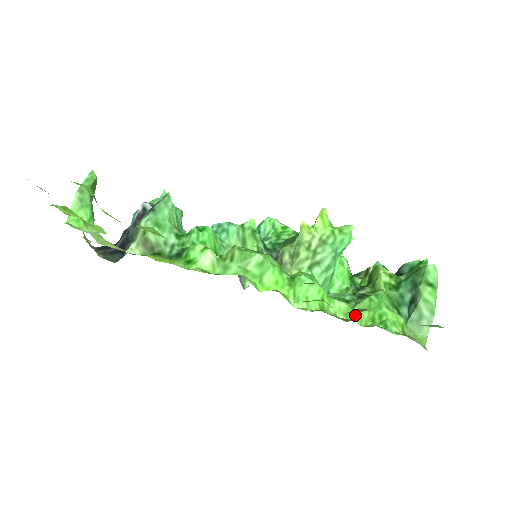
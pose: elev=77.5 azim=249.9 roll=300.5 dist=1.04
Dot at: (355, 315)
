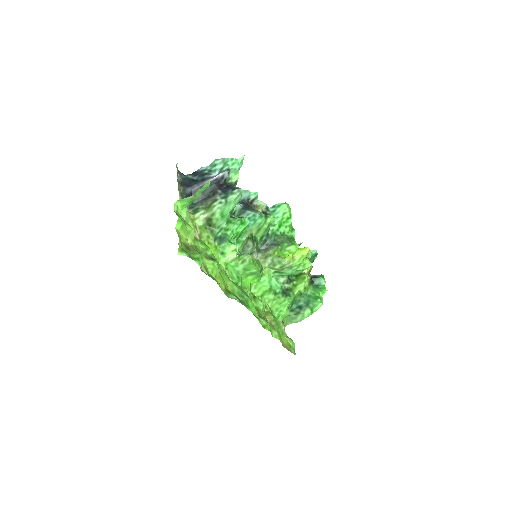
Dot at: (272, 303)
